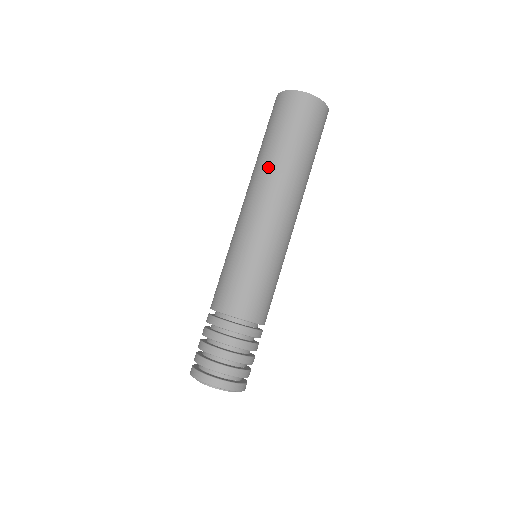
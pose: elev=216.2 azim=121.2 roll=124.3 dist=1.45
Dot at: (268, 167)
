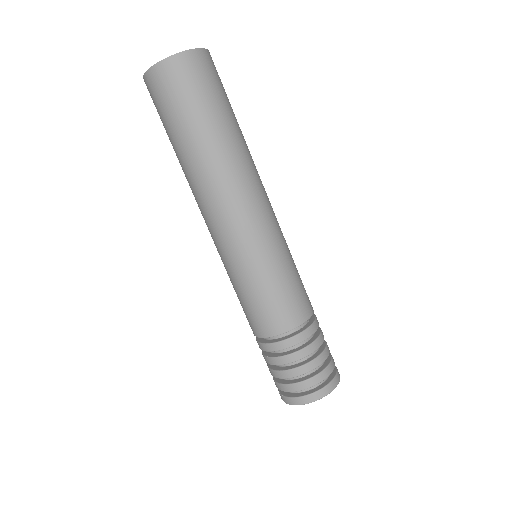
Dot at: (186, 175)
